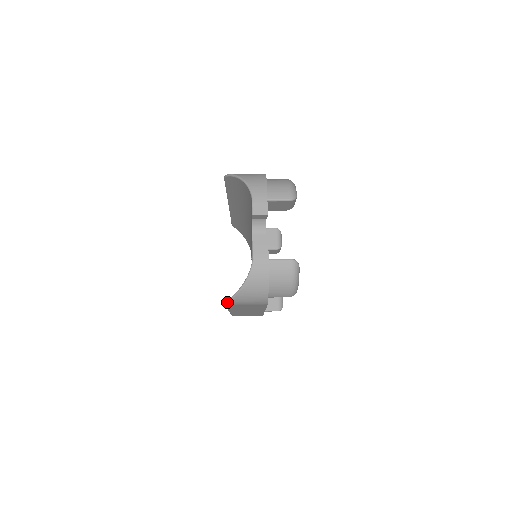
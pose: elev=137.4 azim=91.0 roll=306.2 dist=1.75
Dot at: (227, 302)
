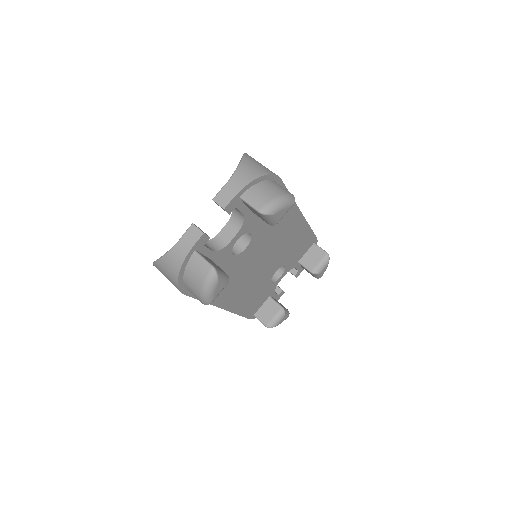
Dot at: (153, 264)
